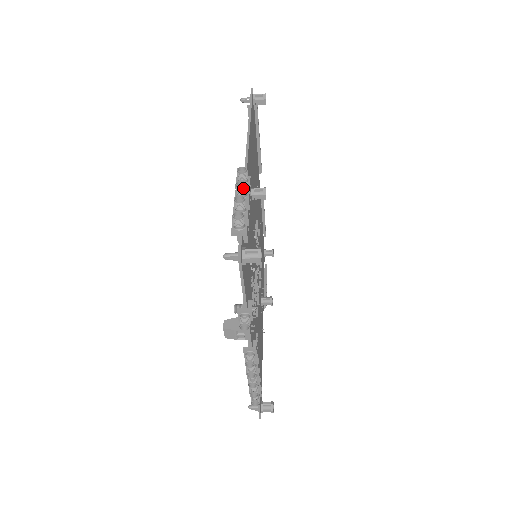
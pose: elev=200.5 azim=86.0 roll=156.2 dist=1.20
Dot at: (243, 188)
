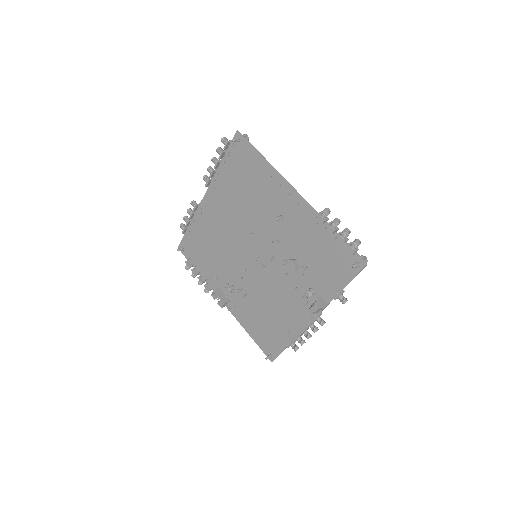
Dot at: (339, 223)
